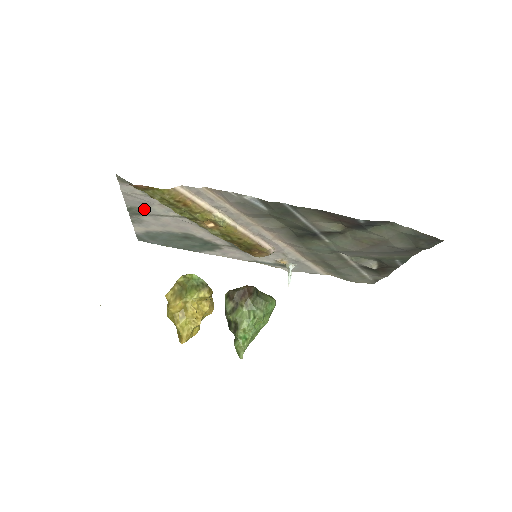
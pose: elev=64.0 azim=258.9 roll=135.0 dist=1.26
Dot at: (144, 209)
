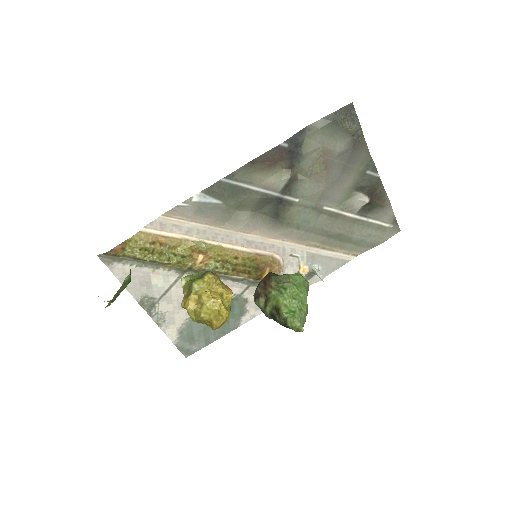
Dot at: (151, 293)
